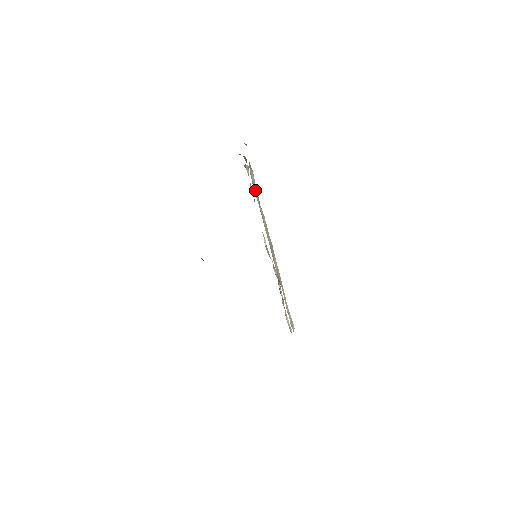
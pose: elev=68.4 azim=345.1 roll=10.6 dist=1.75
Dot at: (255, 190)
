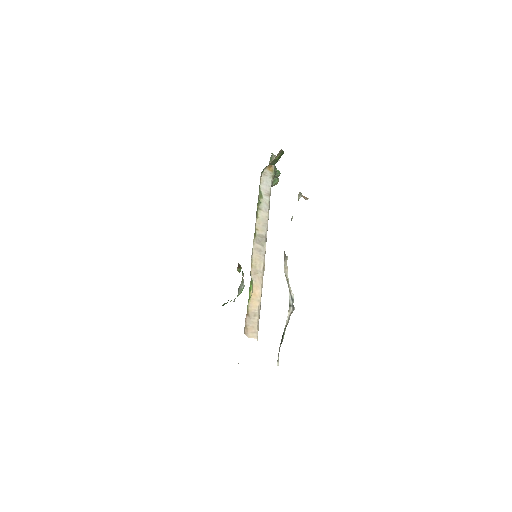
Dot at: (265, 189)
